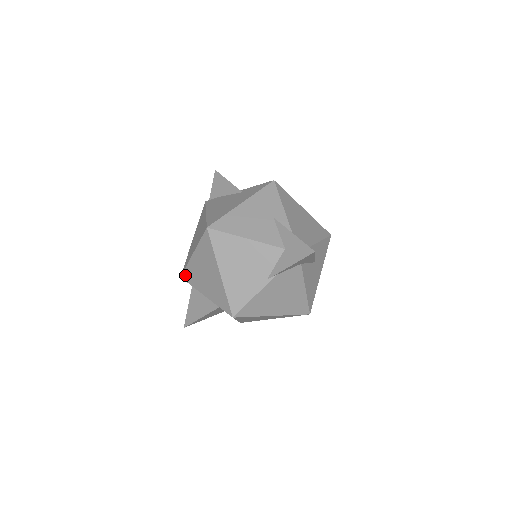
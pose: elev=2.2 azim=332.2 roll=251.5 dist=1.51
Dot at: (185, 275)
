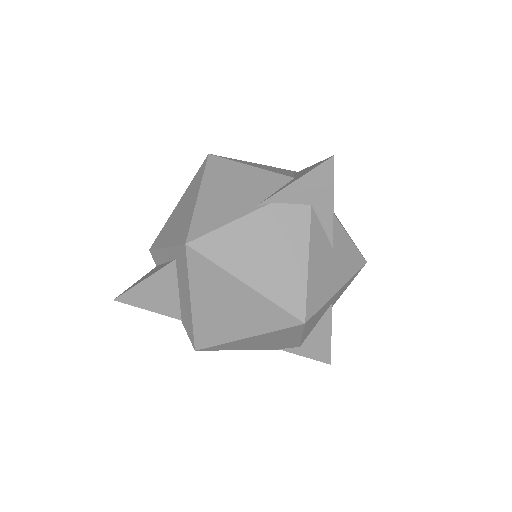
Dot at: (156, 241)
